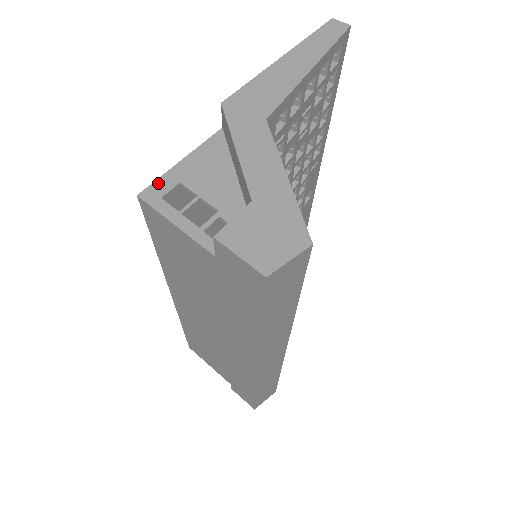
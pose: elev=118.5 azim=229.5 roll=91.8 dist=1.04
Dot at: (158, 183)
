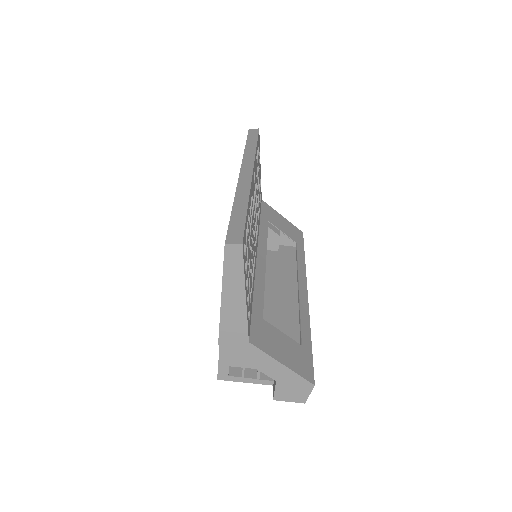
Dot at: (220, 371)
